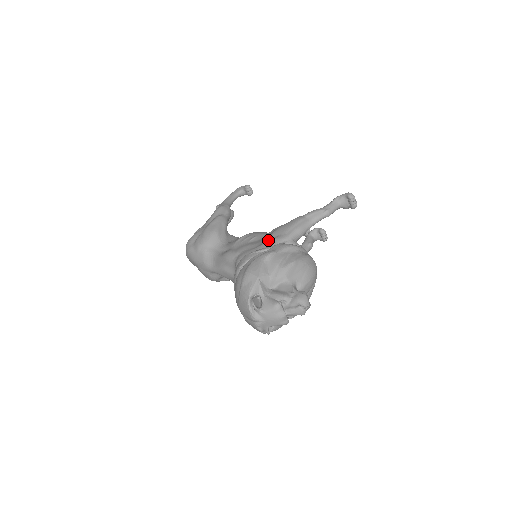
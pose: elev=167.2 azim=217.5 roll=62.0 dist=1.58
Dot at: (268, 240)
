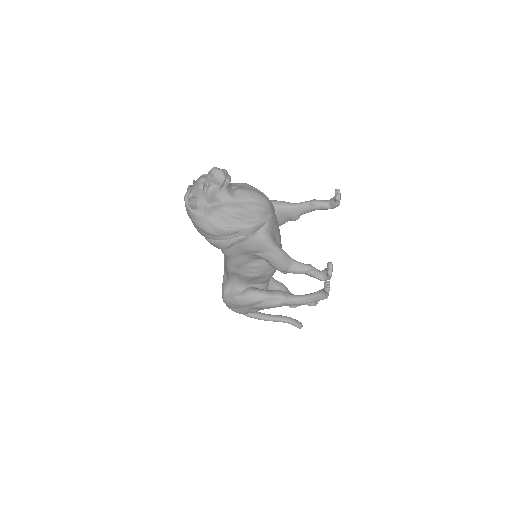
Dot at: occluded
